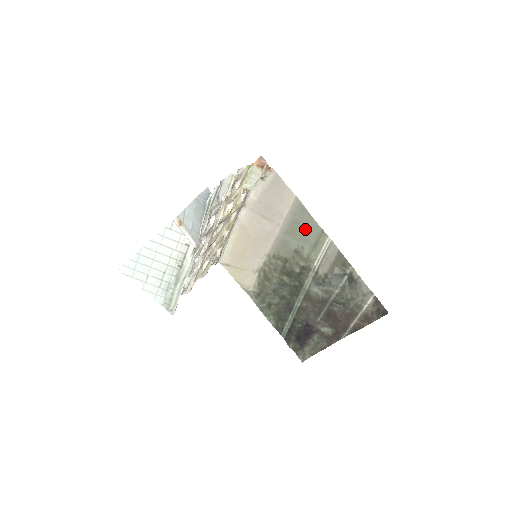
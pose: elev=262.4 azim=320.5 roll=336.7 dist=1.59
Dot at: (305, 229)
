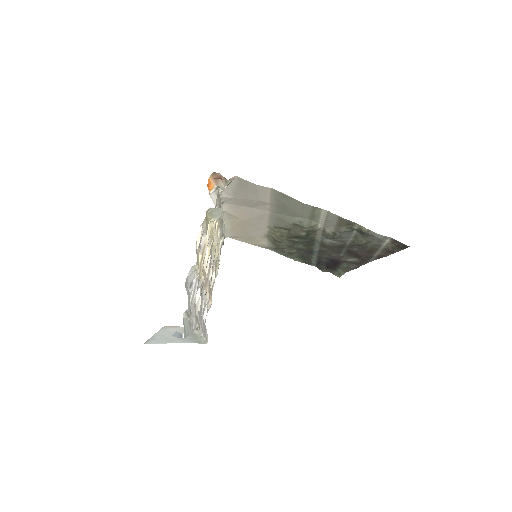
Dot at: (295, 209)
